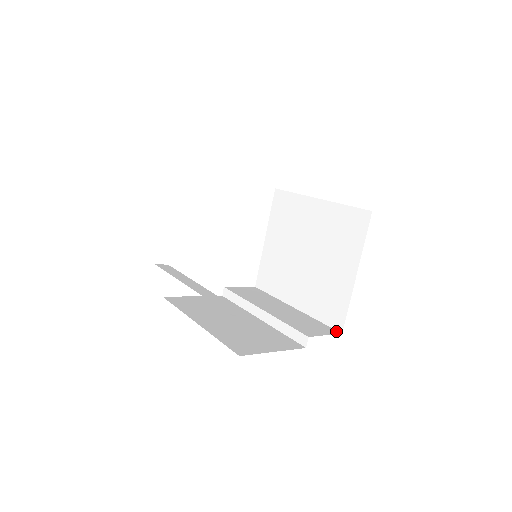
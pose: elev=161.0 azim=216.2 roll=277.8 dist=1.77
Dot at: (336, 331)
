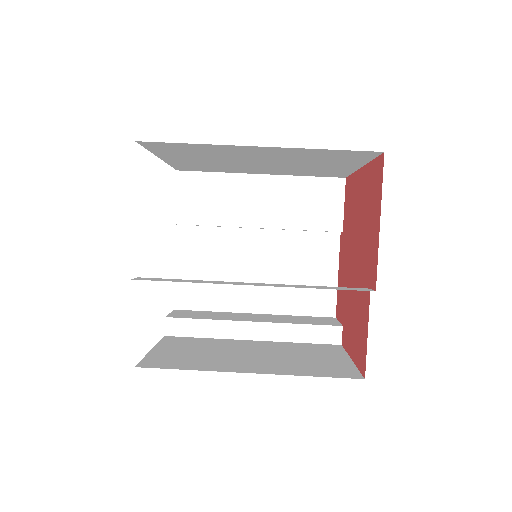
Dot at: (339, 181)
